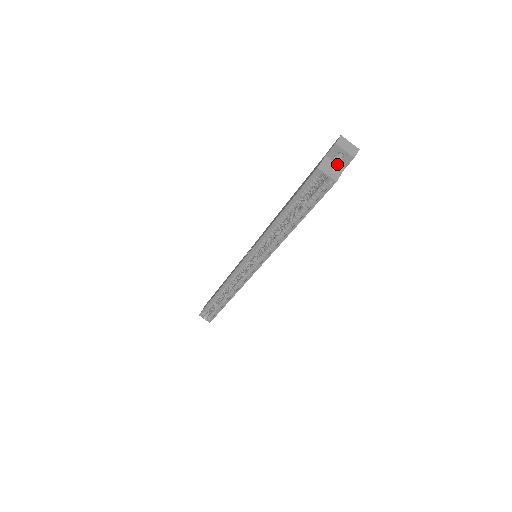
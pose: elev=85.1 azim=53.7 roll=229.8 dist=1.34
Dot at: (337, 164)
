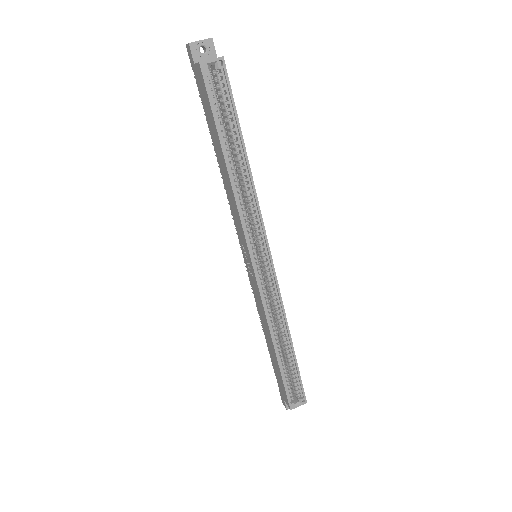
Dot at: occluded
